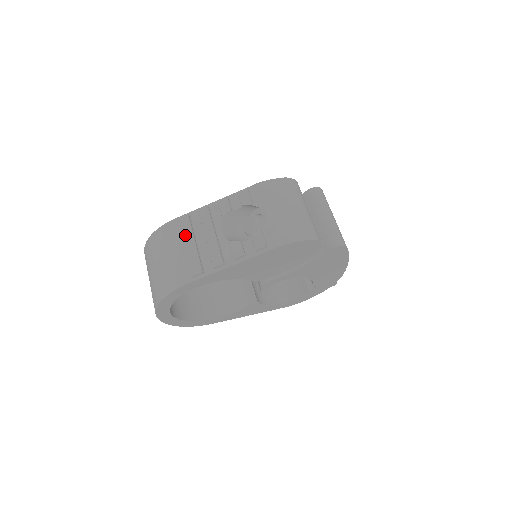
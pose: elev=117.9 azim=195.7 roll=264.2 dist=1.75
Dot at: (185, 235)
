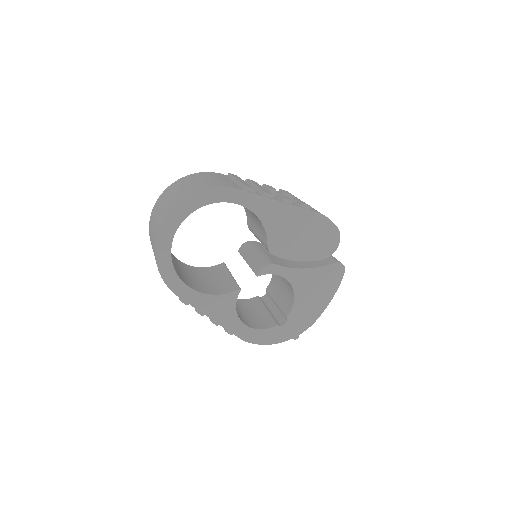
Dot at: (236, 177)
